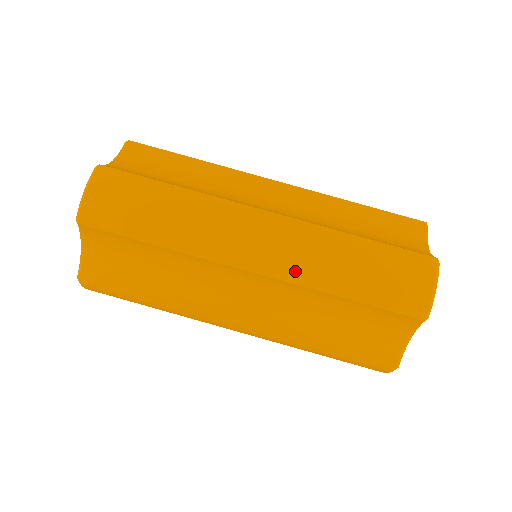
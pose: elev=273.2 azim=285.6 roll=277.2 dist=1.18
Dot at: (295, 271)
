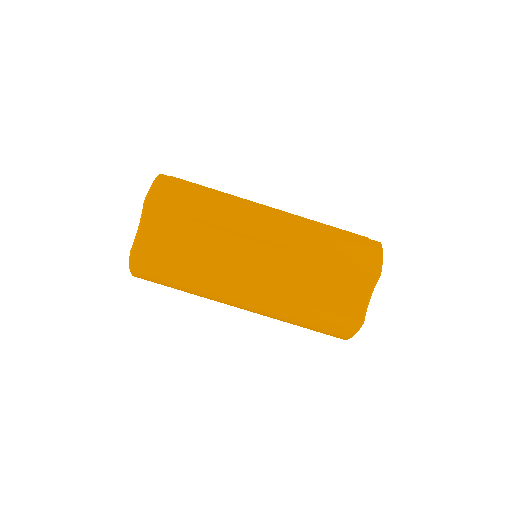
Dot at: (293, 240)
